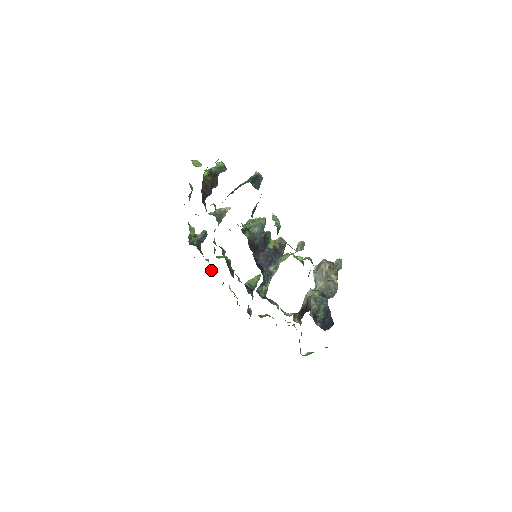
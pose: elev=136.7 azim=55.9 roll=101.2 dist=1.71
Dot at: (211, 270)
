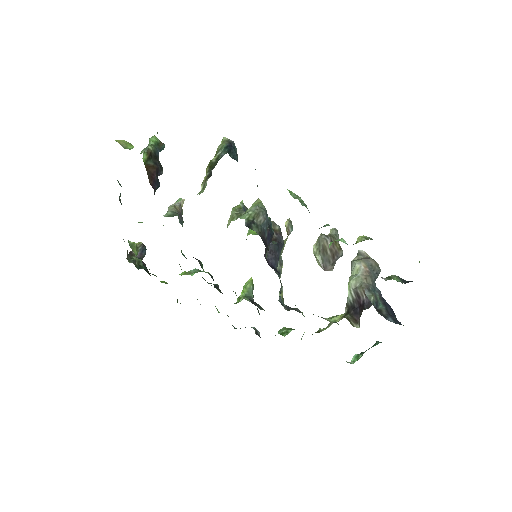
Dot at: occluded
